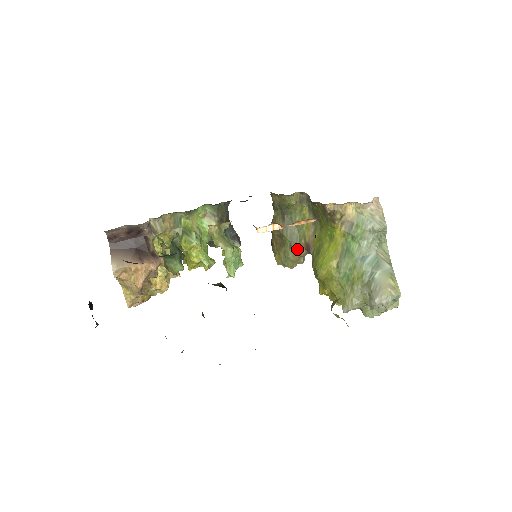
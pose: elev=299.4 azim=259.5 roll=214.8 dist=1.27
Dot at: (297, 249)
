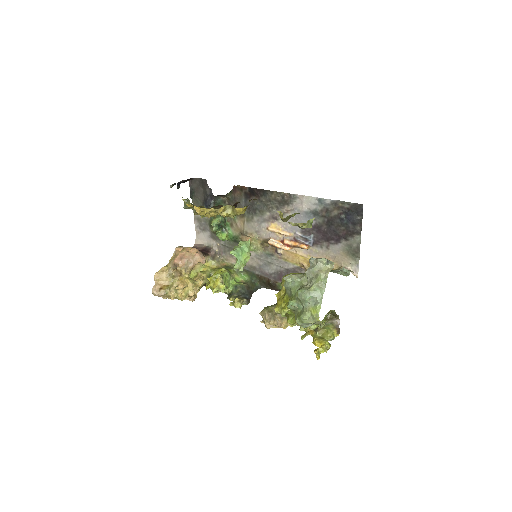
Dot at: occluded
